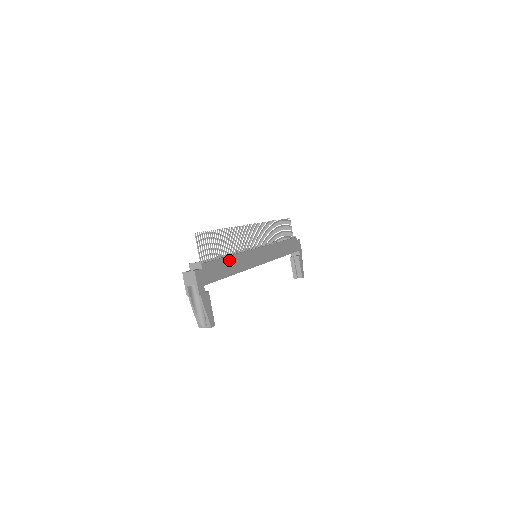
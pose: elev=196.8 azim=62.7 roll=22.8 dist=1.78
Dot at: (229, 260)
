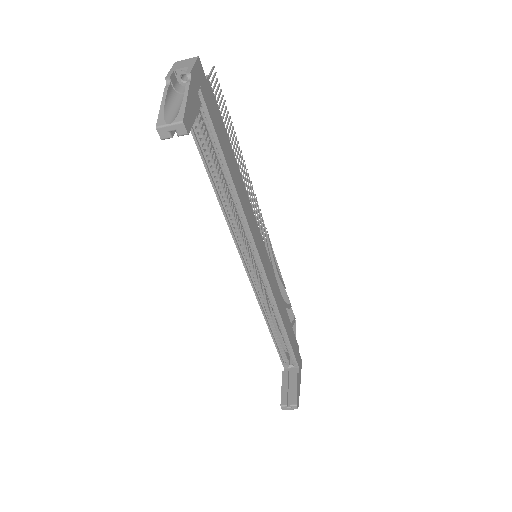
Dot at: (234, 162)
